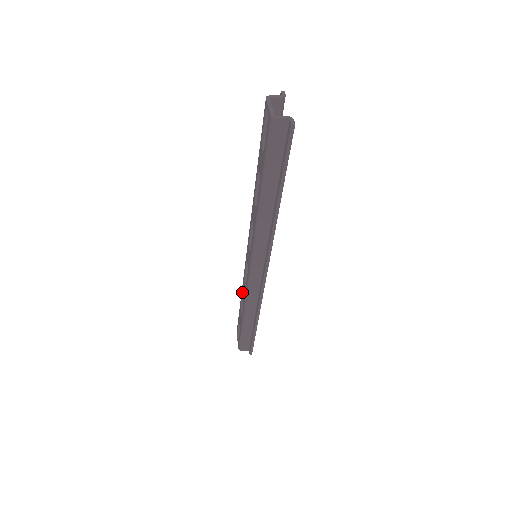
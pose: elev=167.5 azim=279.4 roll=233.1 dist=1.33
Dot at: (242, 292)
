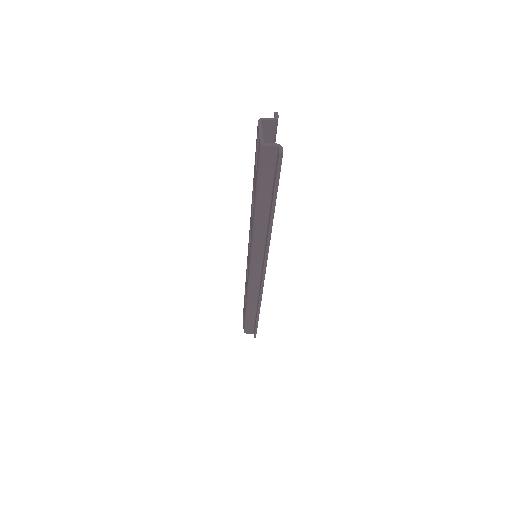
Dot at: (245, 284)
